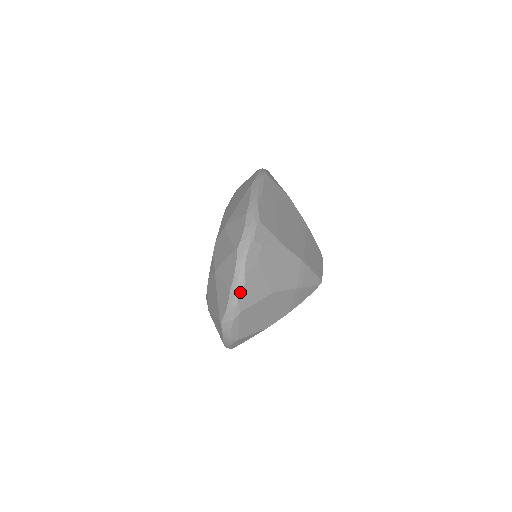
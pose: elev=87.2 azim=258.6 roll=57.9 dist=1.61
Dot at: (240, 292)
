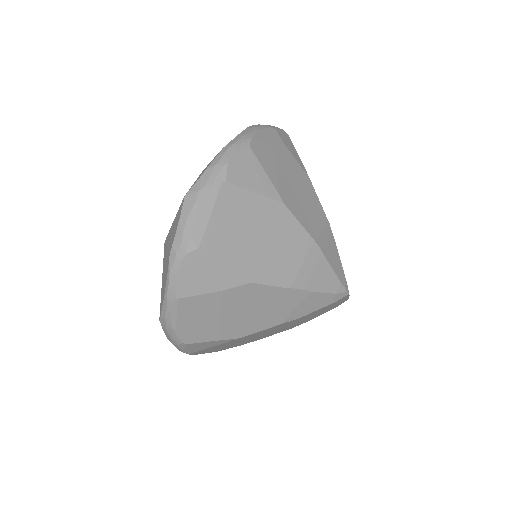
Dot at: (237, 151)
